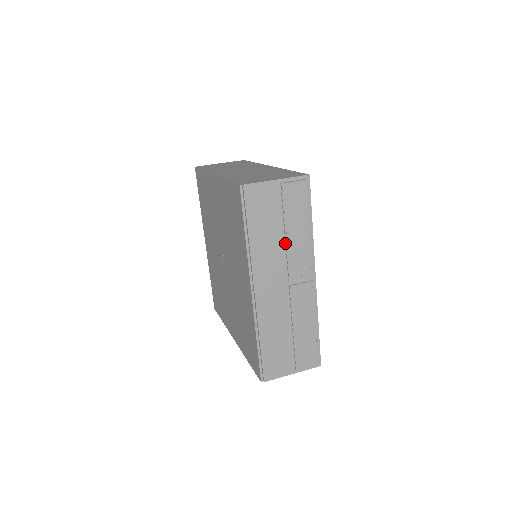
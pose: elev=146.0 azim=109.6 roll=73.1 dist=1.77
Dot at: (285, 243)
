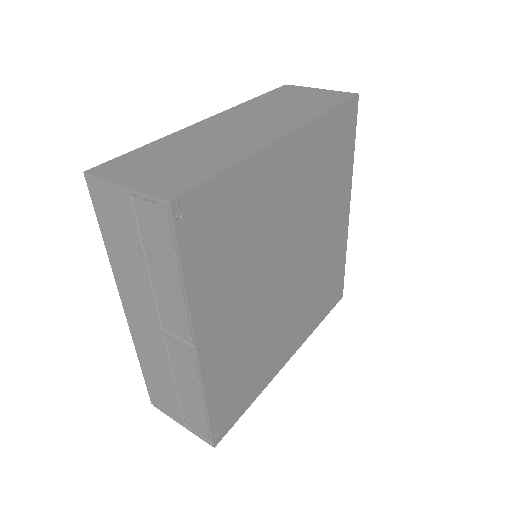
Dot at: (151, 281)
